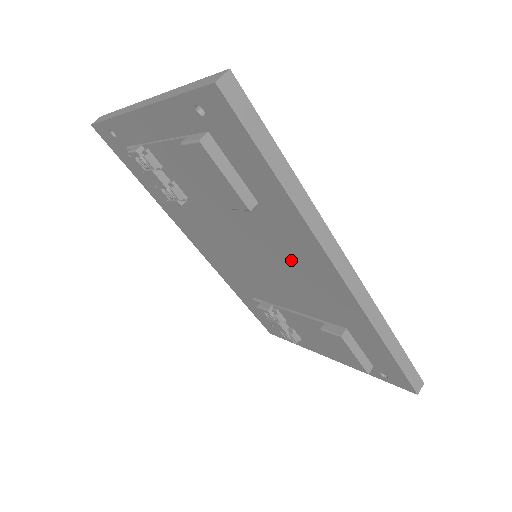
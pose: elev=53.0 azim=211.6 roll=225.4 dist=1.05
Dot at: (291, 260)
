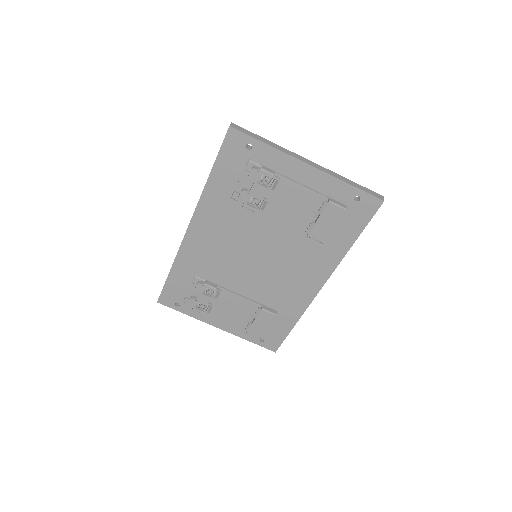
Dot at: (296, 269)
